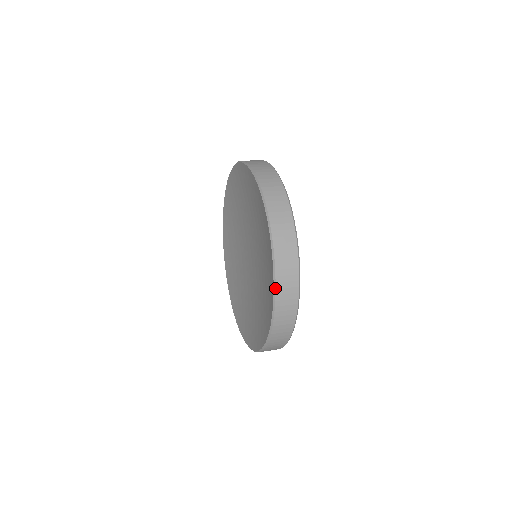
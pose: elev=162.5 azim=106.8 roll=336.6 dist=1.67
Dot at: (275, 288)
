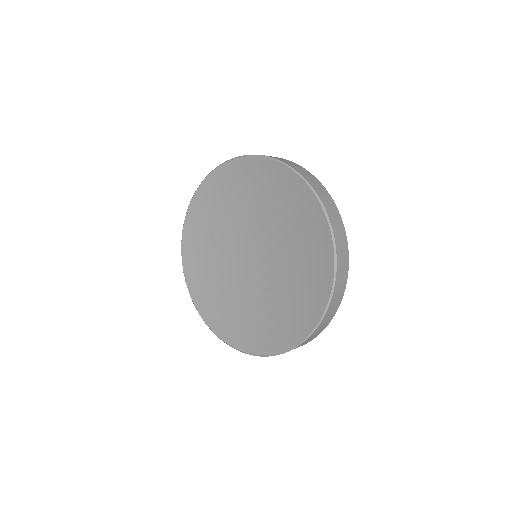
Dot at: (305, 179)
